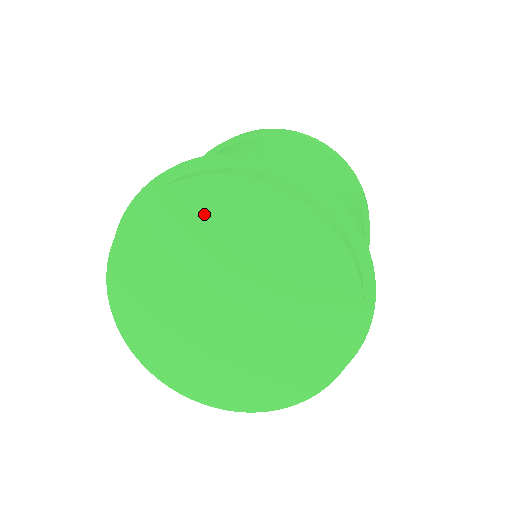
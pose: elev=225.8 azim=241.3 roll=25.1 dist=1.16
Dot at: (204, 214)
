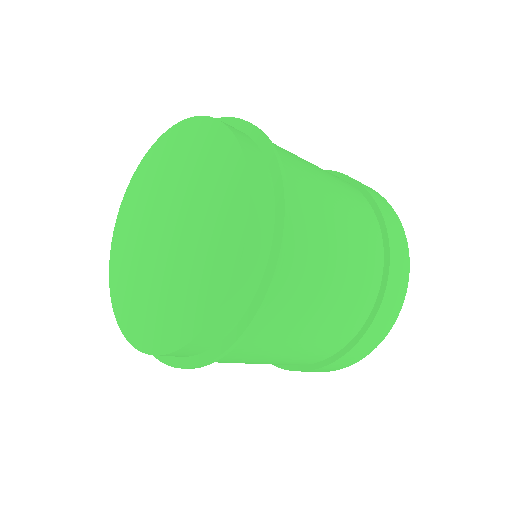
Dot at: (130, 217)
